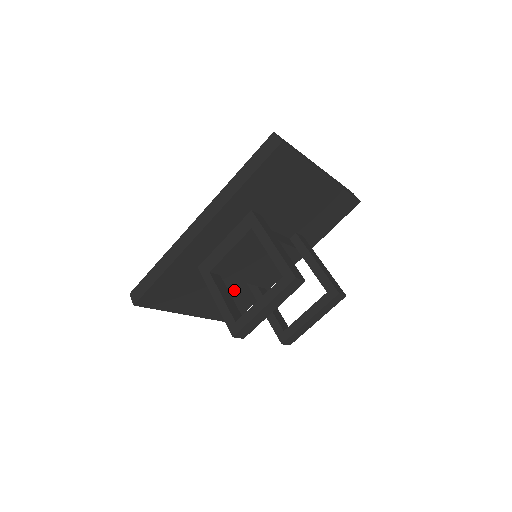
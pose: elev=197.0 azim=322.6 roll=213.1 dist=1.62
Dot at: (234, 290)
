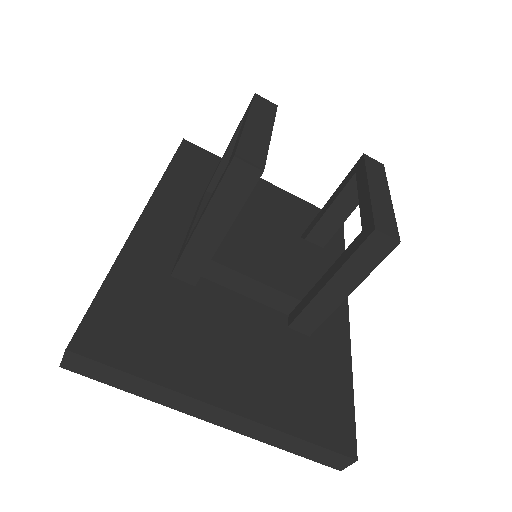
Dot at: (279, 346)
